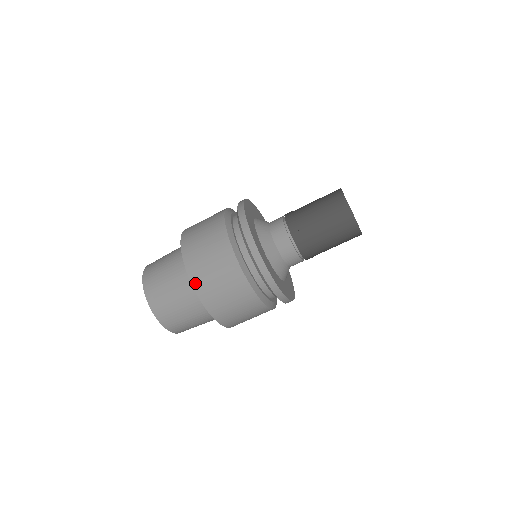
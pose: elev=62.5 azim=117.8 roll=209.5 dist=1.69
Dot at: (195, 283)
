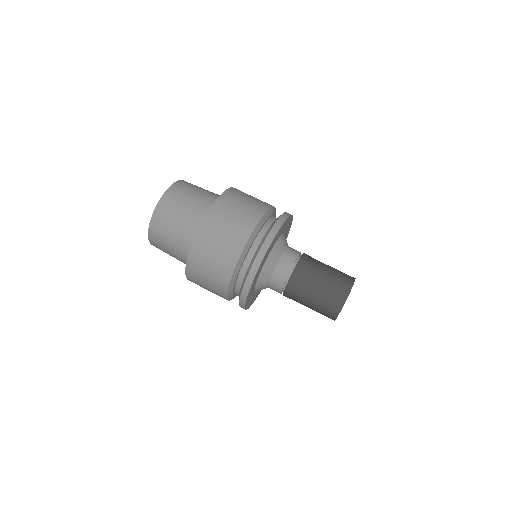
Dot at: (210, 215)
